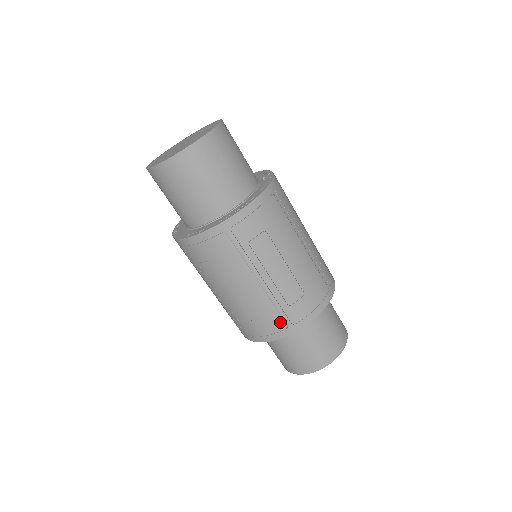
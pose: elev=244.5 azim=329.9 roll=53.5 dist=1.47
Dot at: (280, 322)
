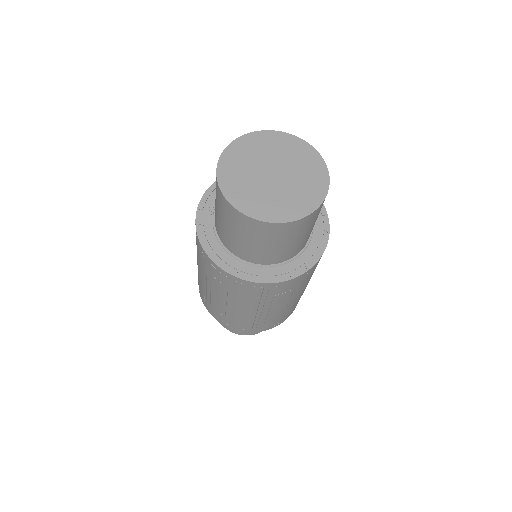
Dot at: occluded
